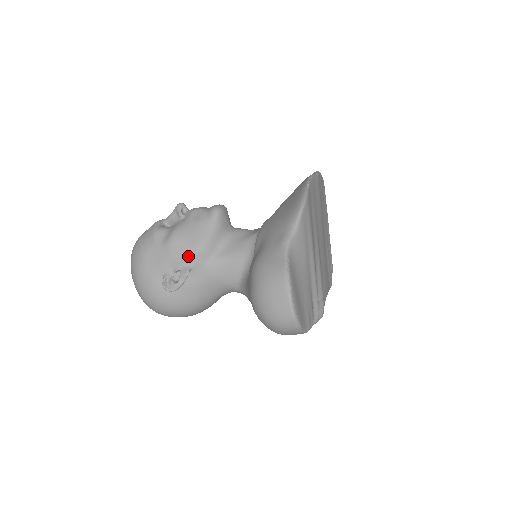
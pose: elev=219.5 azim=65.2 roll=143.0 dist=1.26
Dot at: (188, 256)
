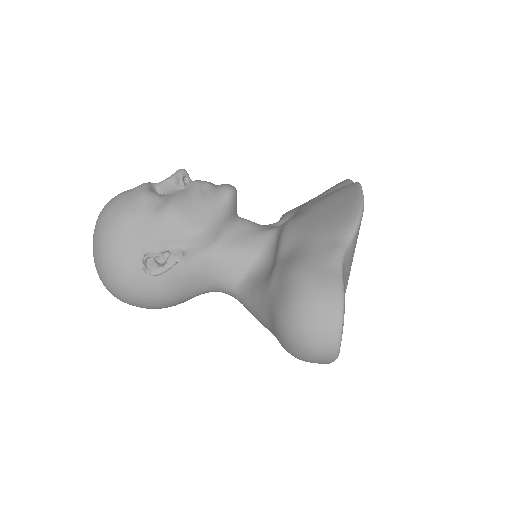
Dot at: (185, 237)
